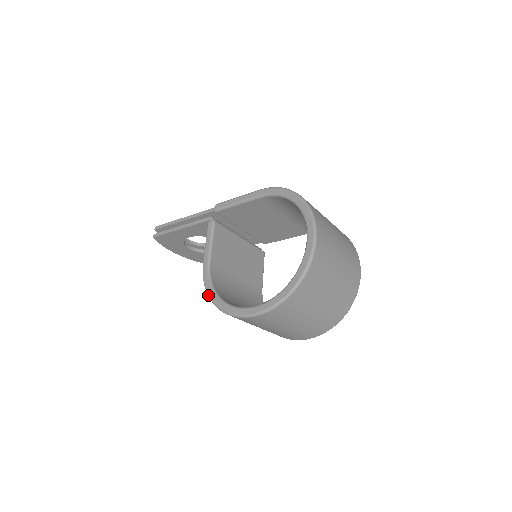
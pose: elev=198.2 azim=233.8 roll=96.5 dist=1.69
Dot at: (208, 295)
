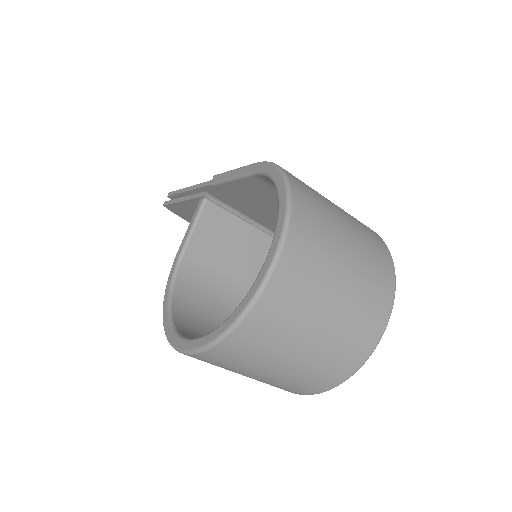
Dot at: occluded
